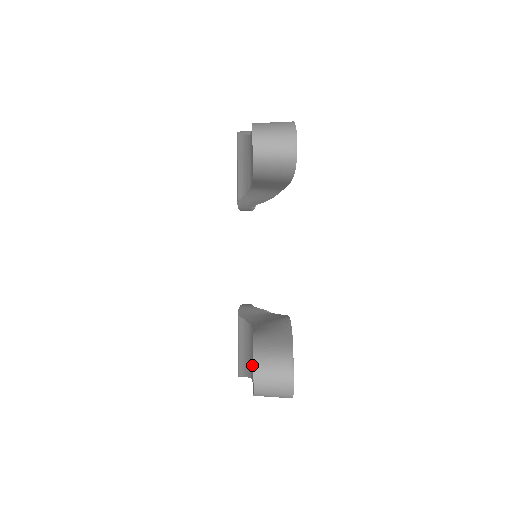
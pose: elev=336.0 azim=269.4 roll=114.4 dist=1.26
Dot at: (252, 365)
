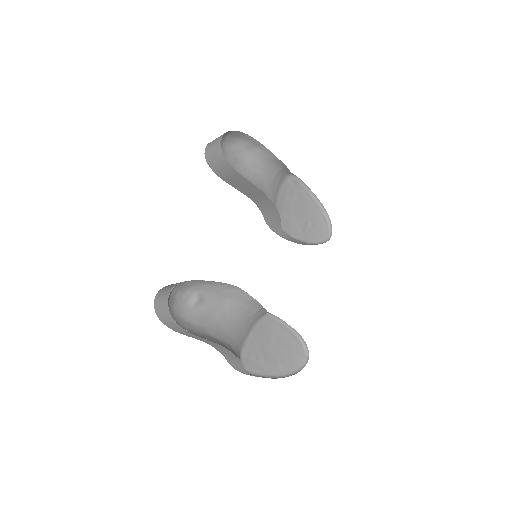
Dot at: occluded
